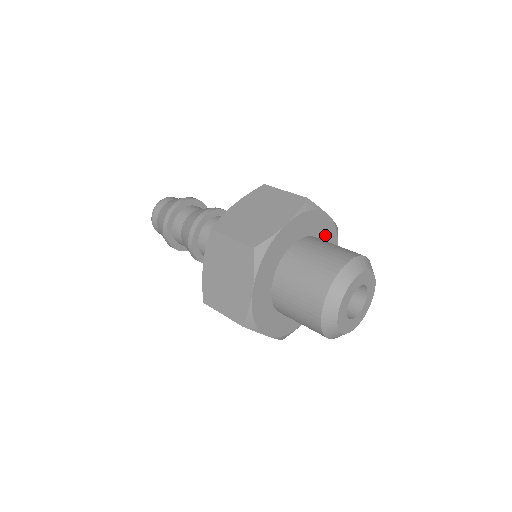
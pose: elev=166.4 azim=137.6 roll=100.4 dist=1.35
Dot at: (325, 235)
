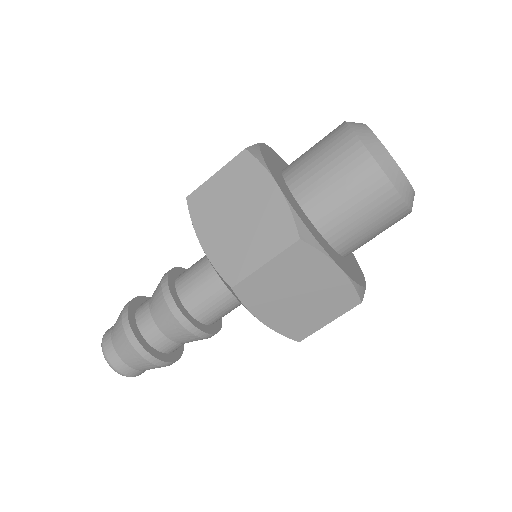
Dot at: occluded
